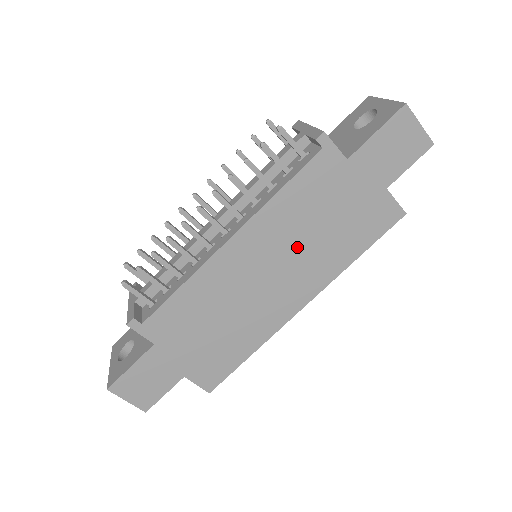
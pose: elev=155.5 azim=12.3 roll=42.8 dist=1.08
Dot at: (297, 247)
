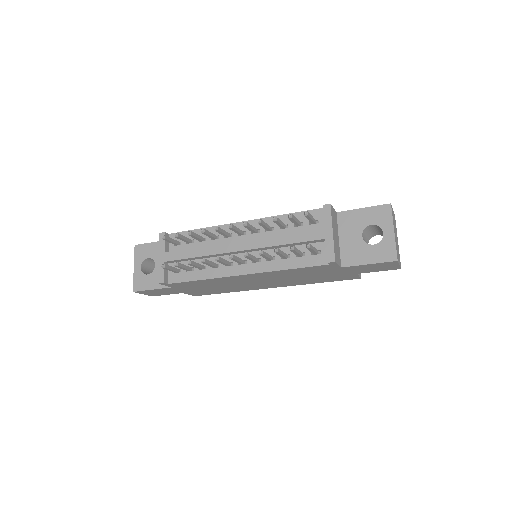
Dot at: (284, 279)
